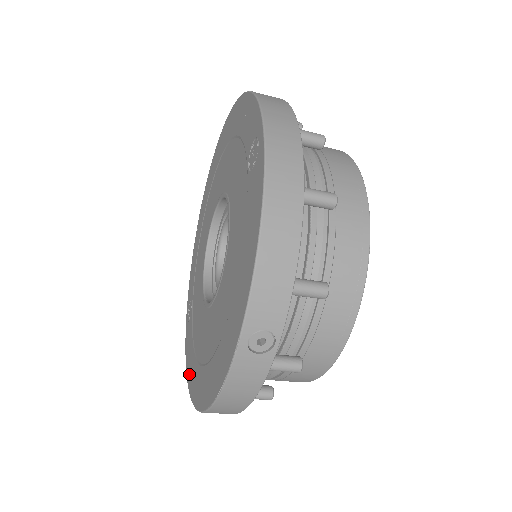
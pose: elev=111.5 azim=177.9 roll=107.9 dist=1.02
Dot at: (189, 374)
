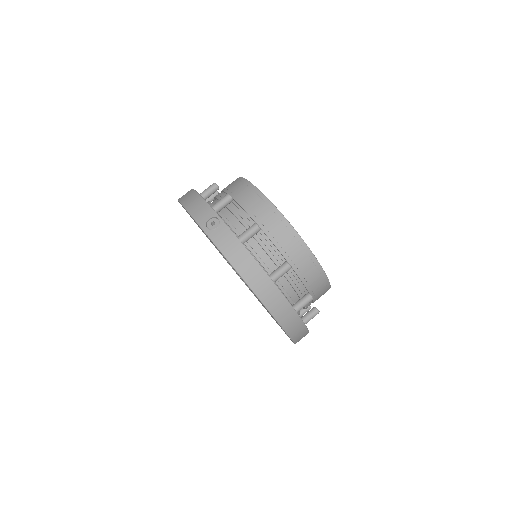
Dot at: (284, 331)
